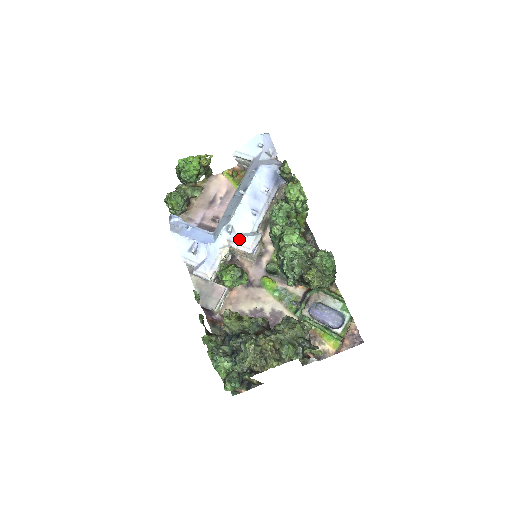
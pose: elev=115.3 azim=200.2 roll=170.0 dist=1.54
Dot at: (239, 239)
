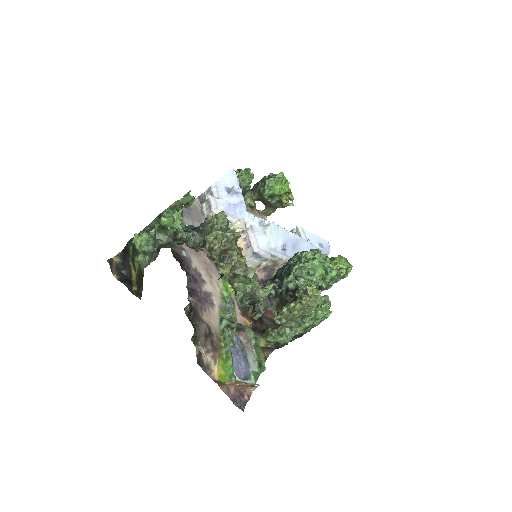
Dot at: (260, 235)
